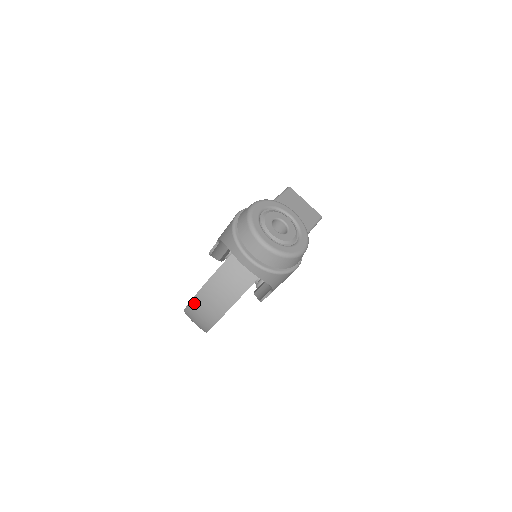
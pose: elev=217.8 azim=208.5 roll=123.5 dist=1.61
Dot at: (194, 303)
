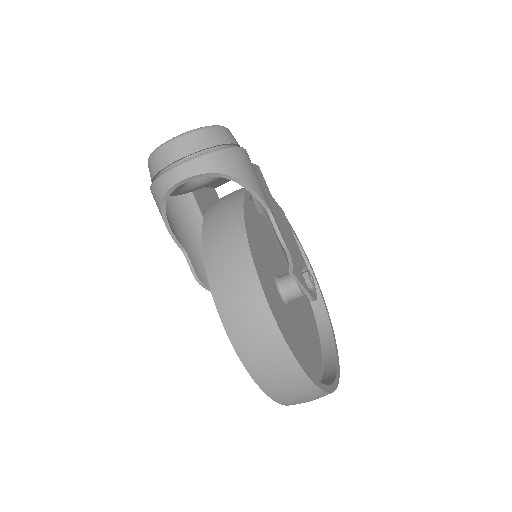
Dot at: (231, 330)
